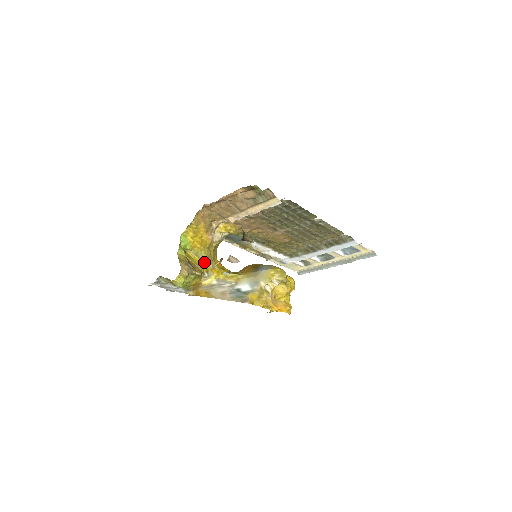
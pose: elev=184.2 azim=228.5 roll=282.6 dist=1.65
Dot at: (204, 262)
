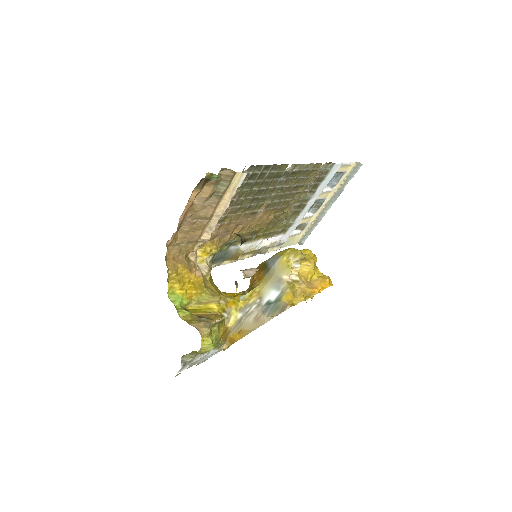
Dot at: (213, 304)
